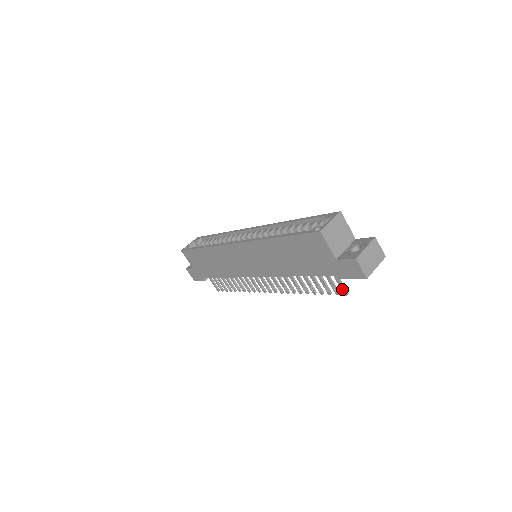
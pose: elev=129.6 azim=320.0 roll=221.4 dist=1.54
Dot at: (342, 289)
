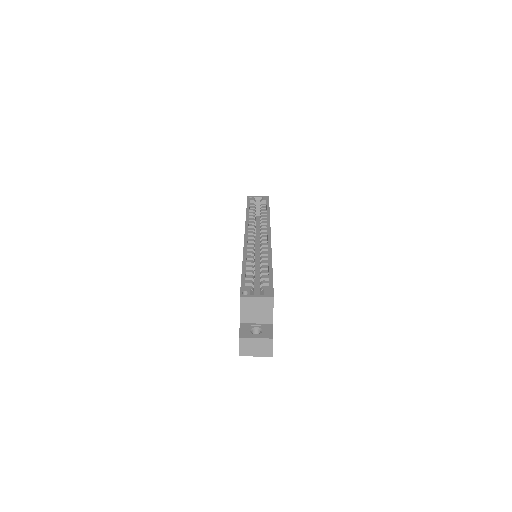
Dot at: occluded
